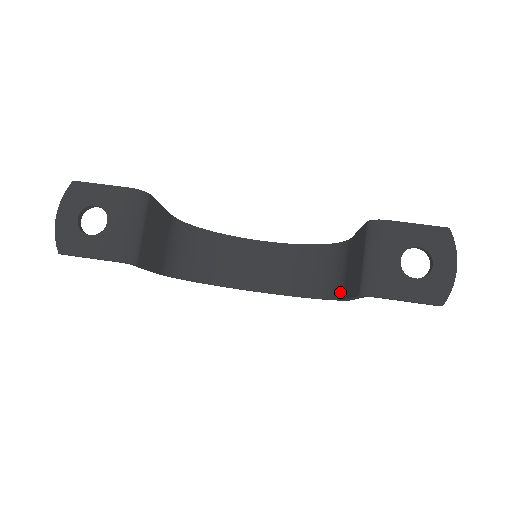
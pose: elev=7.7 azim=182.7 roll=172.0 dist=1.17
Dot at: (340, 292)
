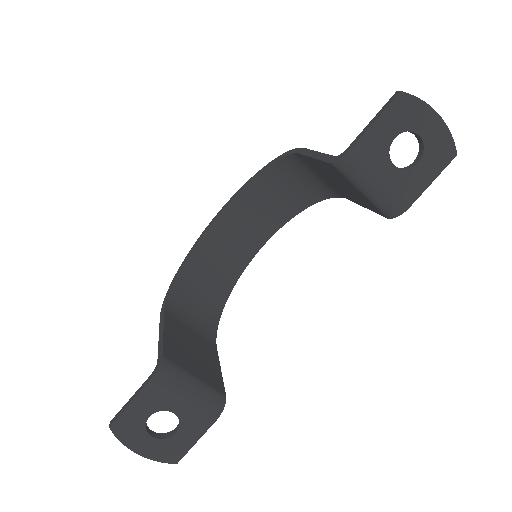
Dot at: (333, 193)
